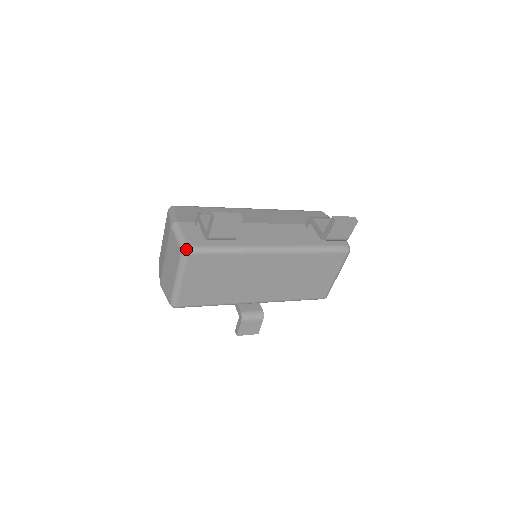
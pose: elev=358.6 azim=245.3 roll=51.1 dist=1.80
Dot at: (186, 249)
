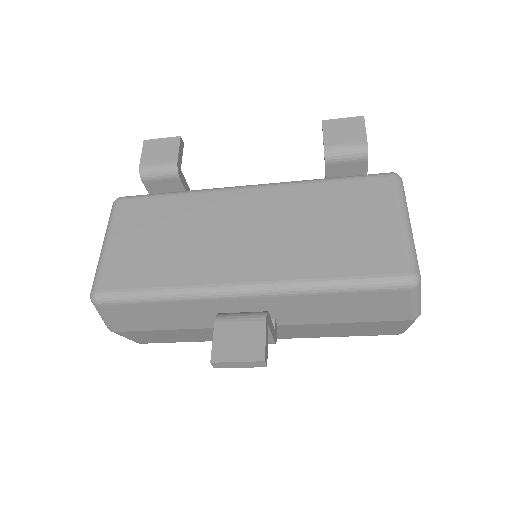
Dot at: (118, 198)
